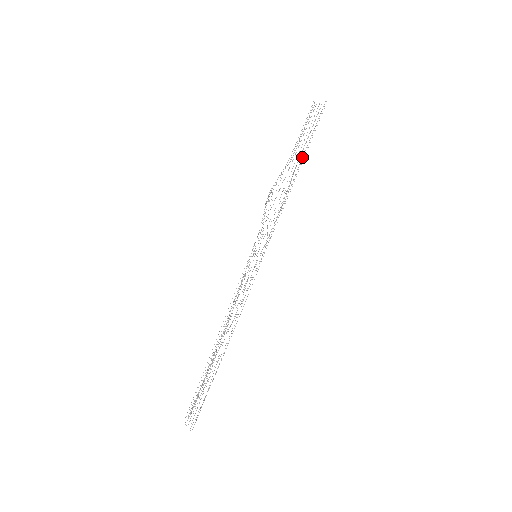
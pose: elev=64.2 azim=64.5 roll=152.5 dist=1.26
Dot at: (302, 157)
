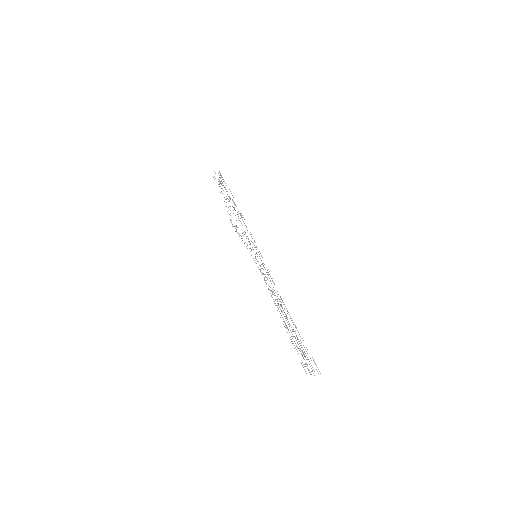
Dot at: occluded
